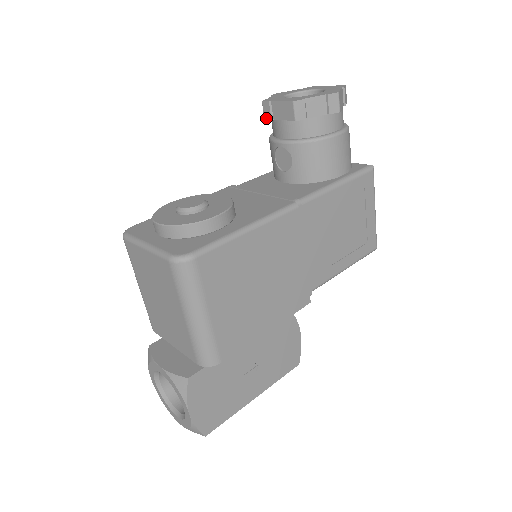
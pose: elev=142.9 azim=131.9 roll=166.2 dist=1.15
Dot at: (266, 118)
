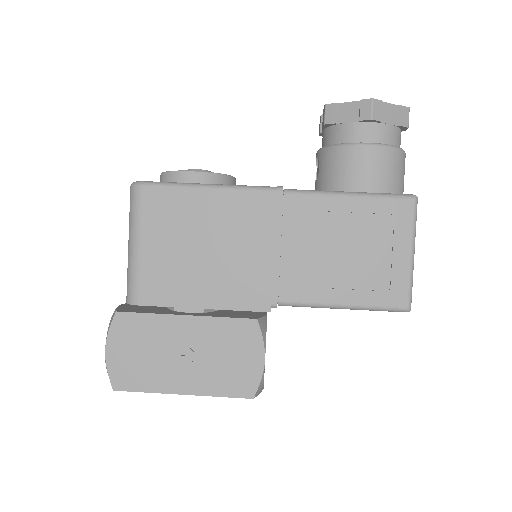
Dot at: (319, 133)
